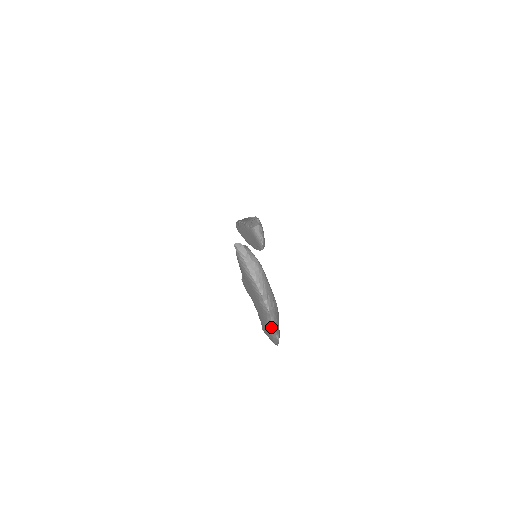
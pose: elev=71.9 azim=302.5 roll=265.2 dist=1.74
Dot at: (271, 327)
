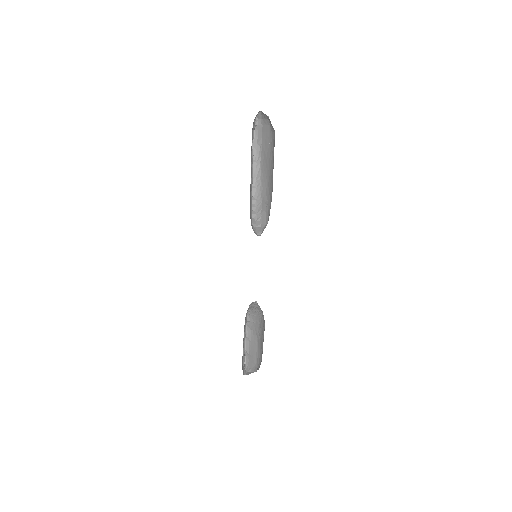
Dot at: (244, 343)
